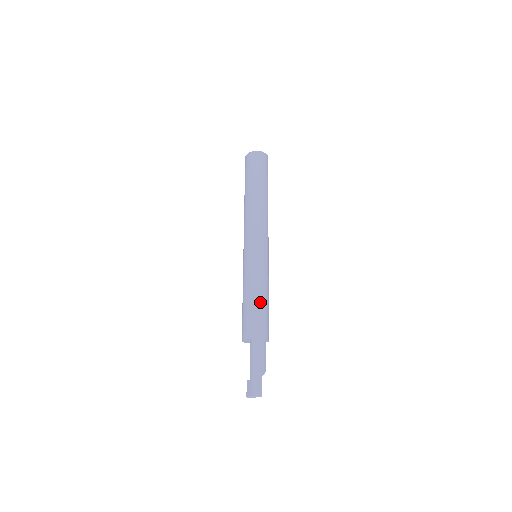
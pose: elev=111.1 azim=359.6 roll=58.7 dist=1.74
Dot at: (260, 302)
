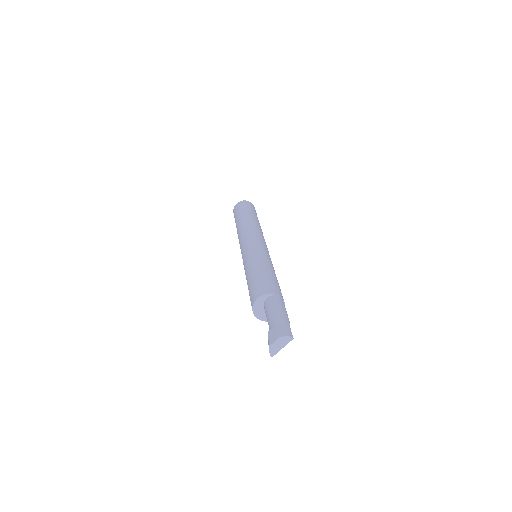
Dot at: (271, 273)
